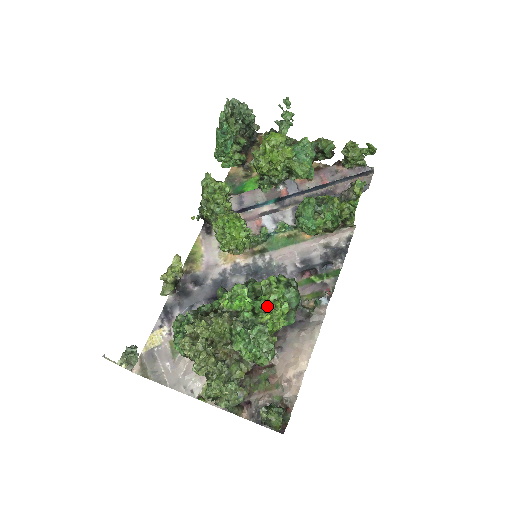
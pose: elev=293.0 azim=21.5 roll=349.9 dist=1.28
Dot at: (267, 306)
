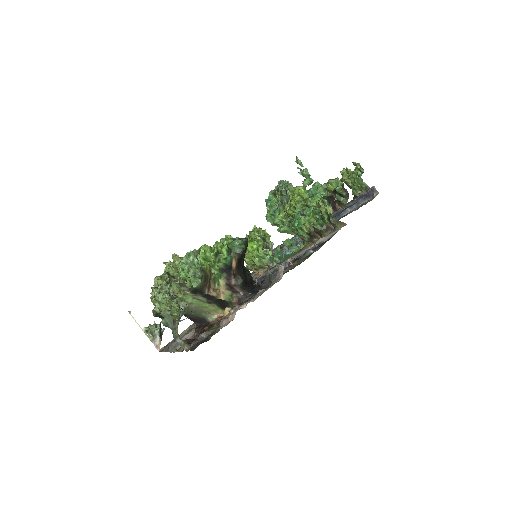
Dot at: occluded
